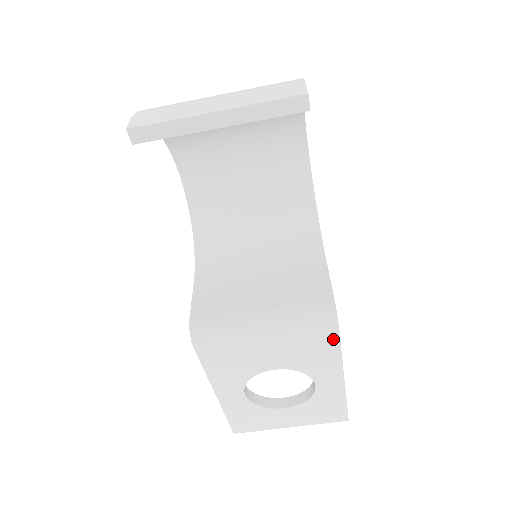
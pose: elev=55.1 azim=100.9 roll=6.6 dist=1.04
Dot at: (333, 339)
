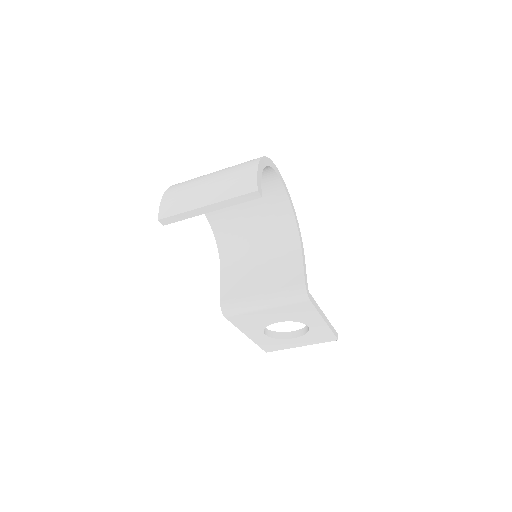
Dot at: (309, 306)
